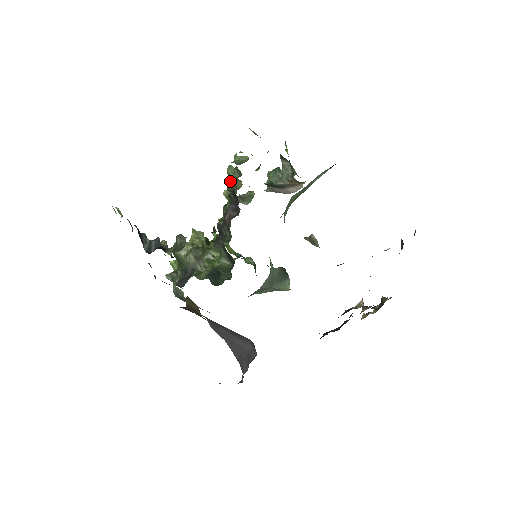
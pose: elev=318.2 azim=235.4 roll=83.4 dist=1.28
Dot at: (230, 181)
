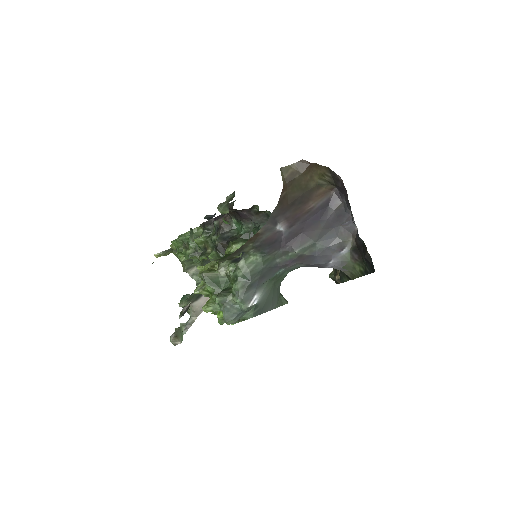
Dot at: (190, 241)
